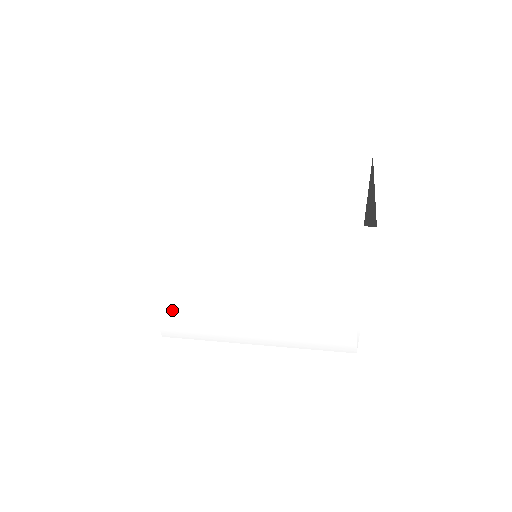
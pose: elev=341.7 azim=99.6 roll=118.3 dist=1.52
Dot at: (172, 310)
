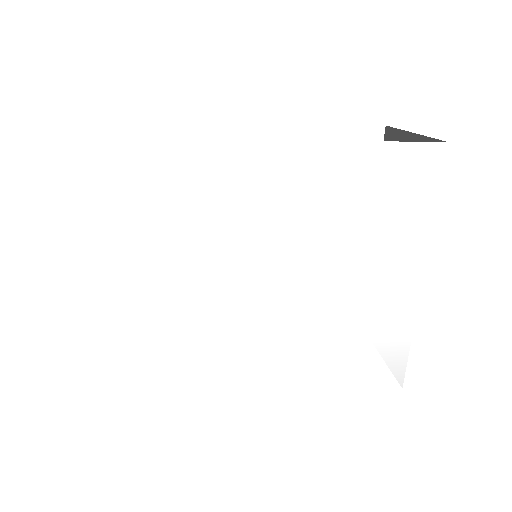
Dot at: (135, 340)
